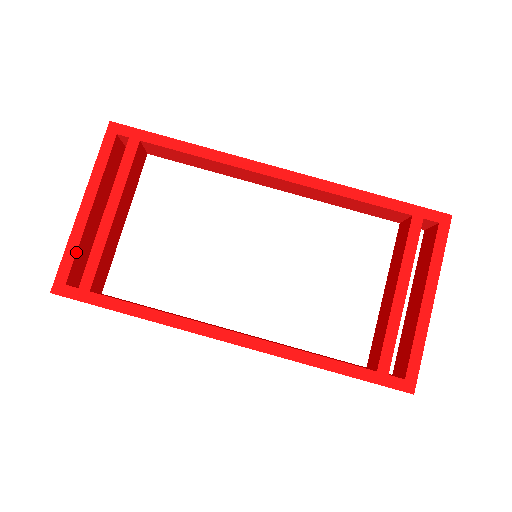
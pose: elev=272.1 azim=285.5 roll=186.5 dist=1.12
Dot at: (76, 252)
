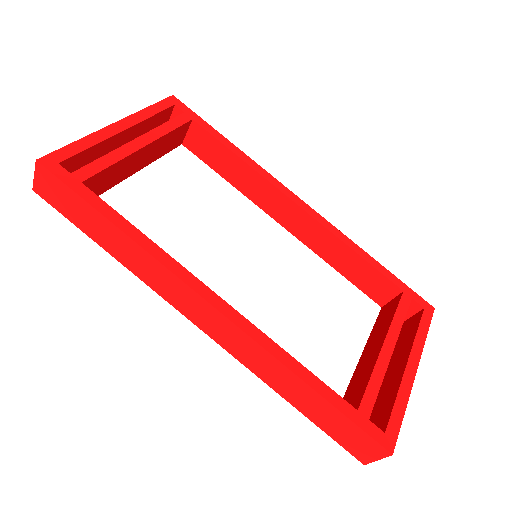
Dot at: (88, 148)
